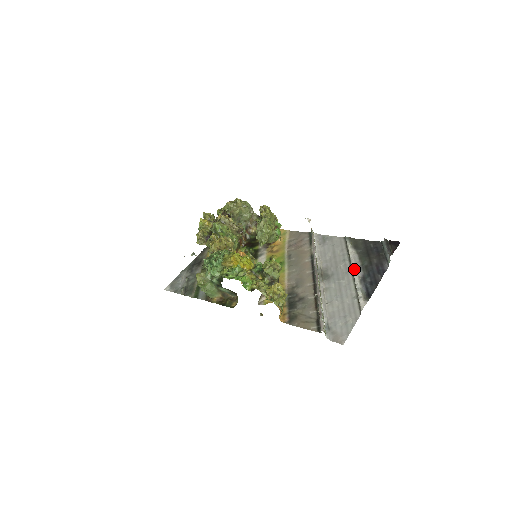
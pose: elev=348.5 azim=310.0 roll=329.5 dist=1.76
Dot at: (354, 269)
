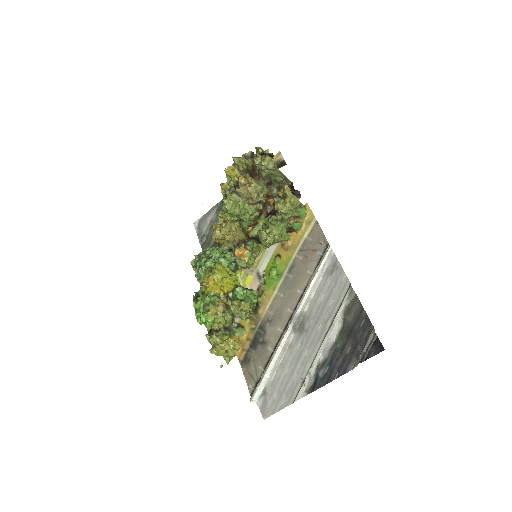
Dot at: (323, 345)
